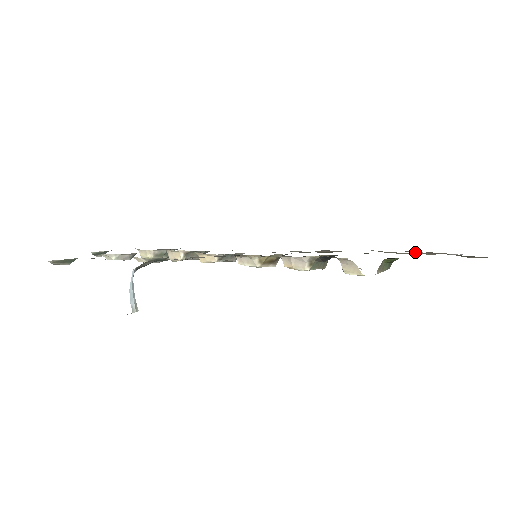
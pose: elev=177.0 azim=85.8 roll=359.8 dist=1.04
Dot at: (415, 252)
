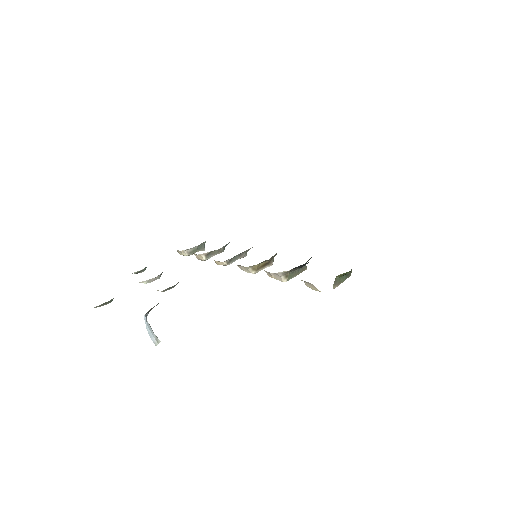
Dot at: occluded
